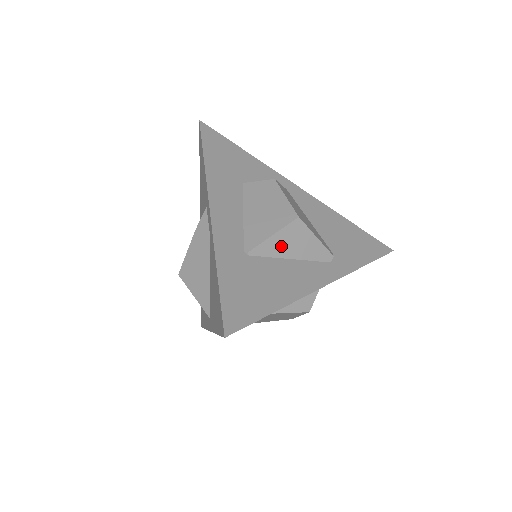
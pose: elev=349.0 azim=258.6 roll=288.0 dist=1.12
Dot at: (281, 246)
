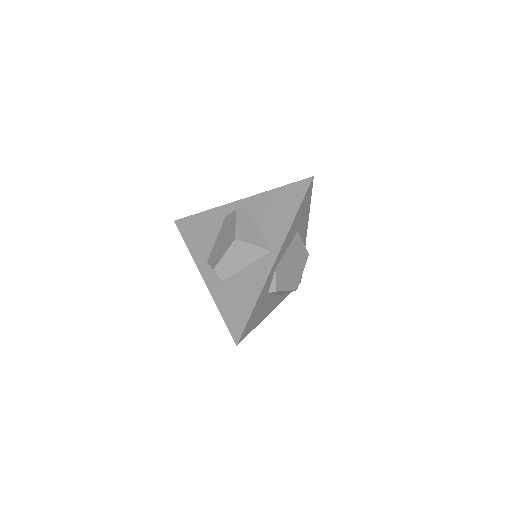
Dot at: occluded
